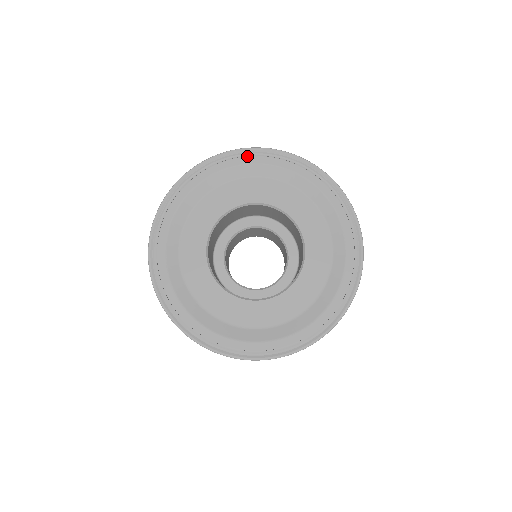
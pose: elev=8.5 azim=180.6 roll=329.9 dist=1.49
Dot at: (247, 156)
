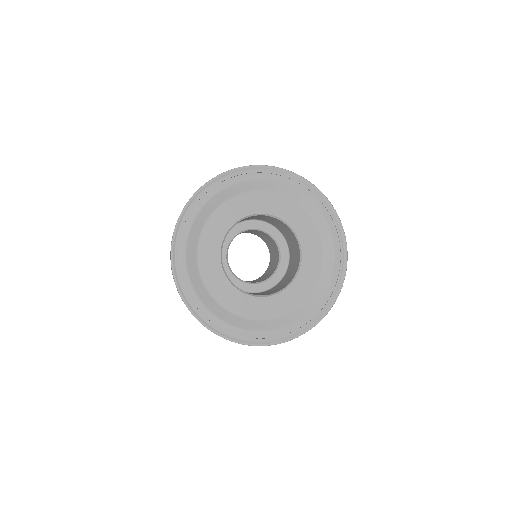
Dot at: (211, 188)
